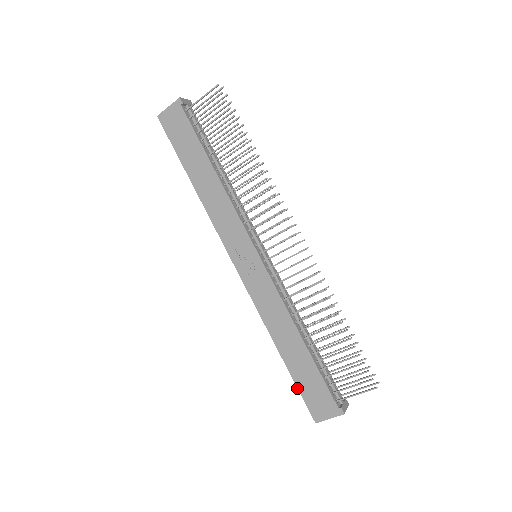
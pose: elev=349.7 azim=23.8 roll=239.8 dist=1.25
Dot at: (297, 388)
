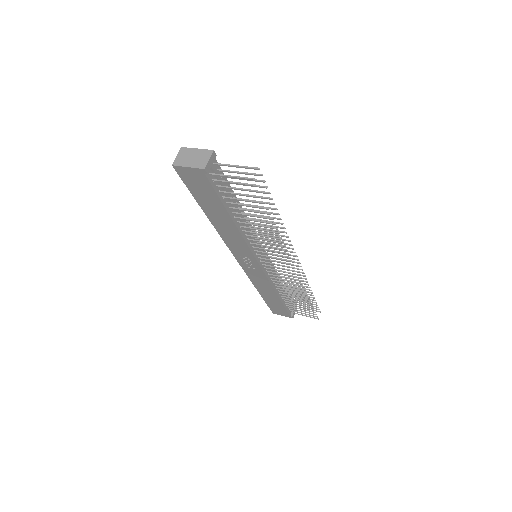
Dot at: occluded
